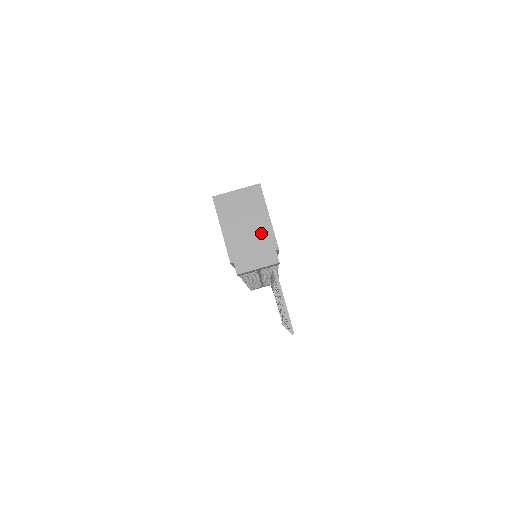
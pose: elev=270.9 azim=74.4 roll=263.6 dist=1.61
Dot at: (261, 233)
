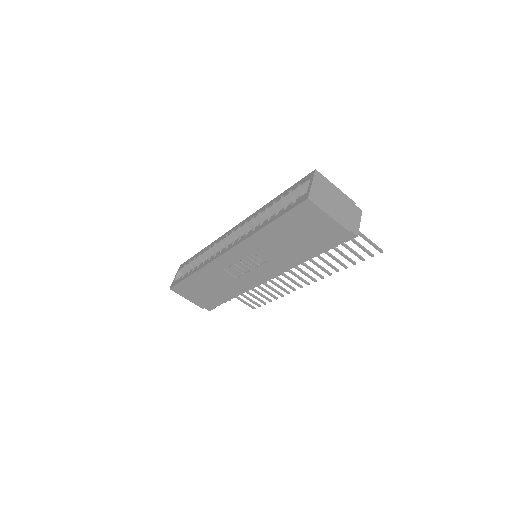
Dot at: (343, 200)
